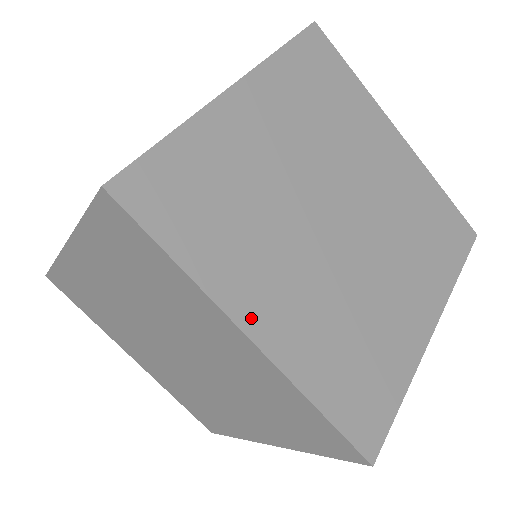
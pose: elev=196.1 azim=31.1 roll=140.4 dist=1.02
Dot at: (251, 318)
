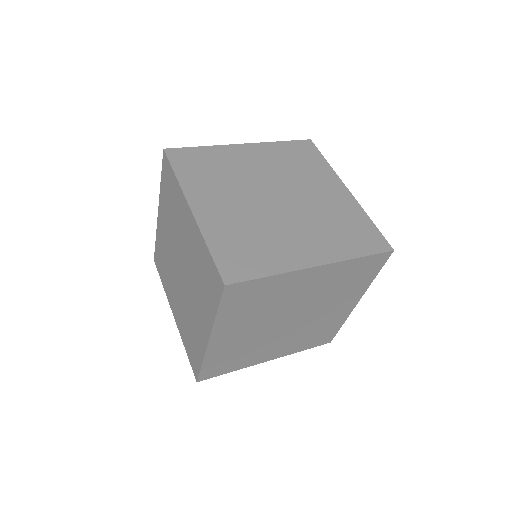
Dot at: (196, 204)
